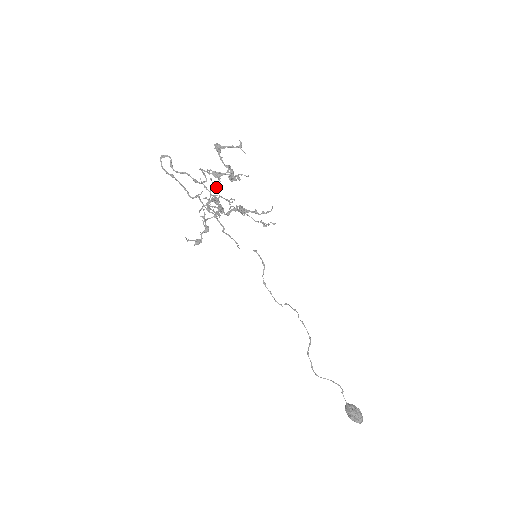
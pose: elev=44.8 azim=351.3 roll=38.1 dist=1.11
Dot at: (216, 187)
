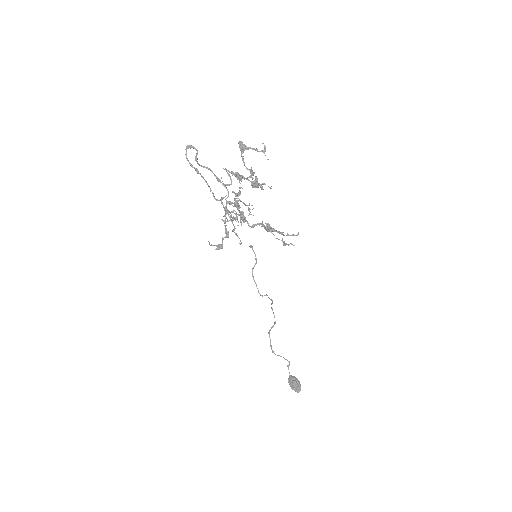
Dot at: occluded
